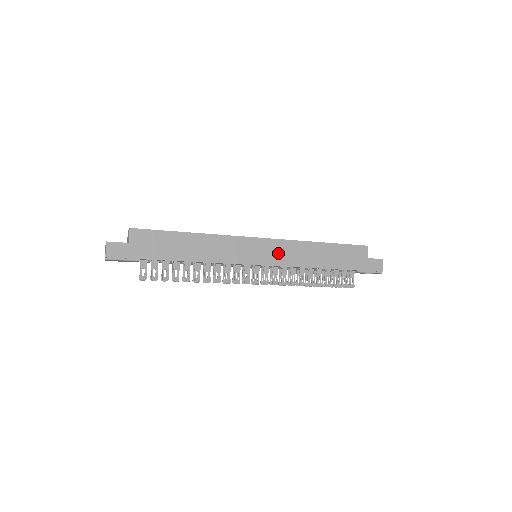
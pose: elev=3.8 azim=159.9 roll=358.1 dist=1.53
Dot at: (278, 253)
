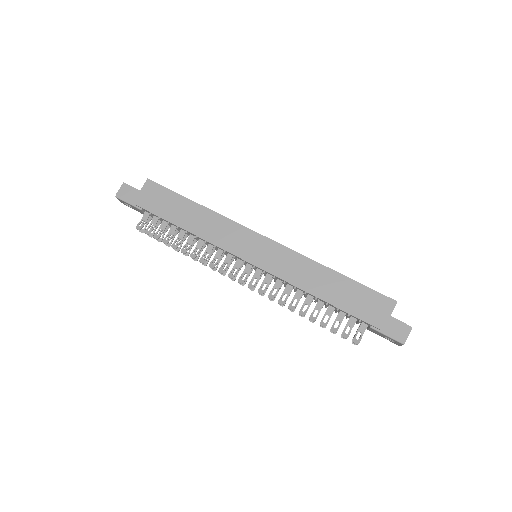
Dot at: (276, 259)
